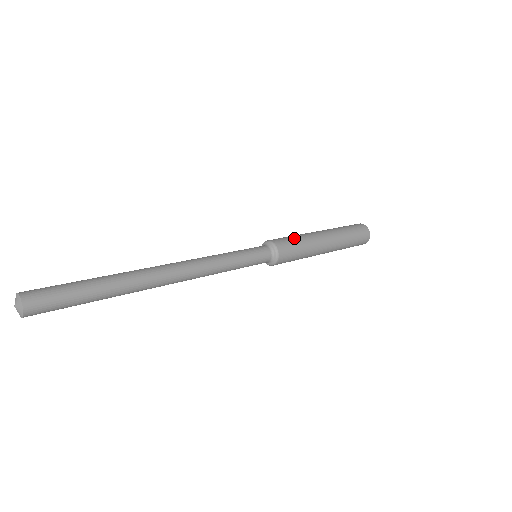
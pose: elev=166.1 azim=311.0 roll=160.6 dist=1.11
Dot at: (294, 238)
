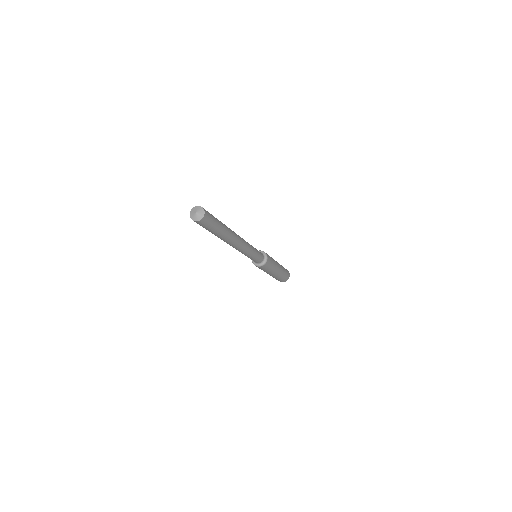
Dot at: occluded
